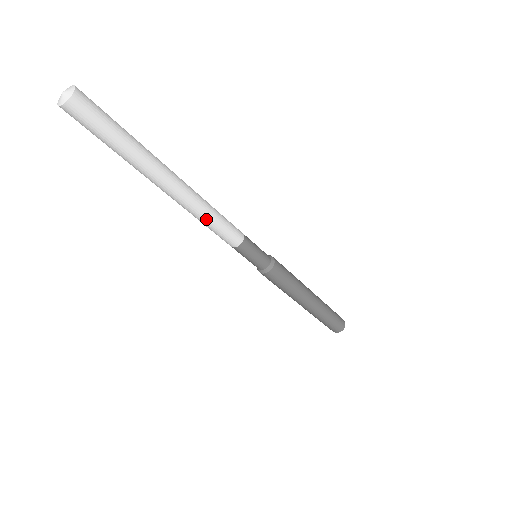
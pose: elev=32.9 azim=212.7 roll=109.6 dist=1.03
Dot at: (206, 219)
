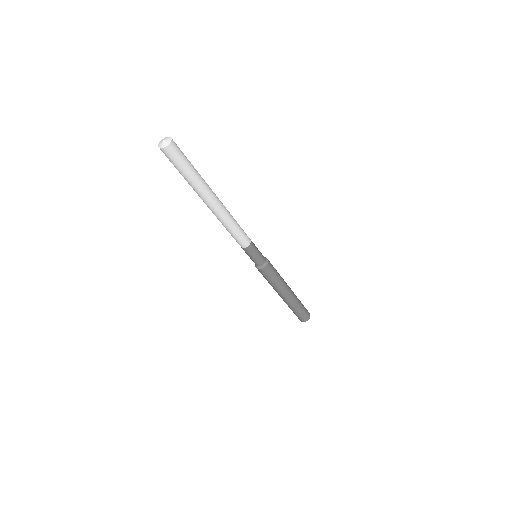
Dot at: (234, 222)
